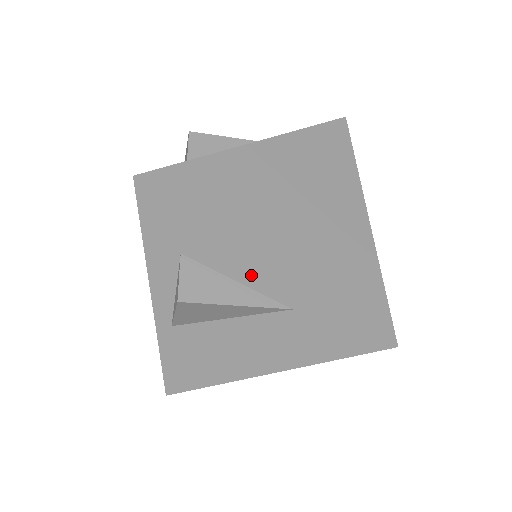
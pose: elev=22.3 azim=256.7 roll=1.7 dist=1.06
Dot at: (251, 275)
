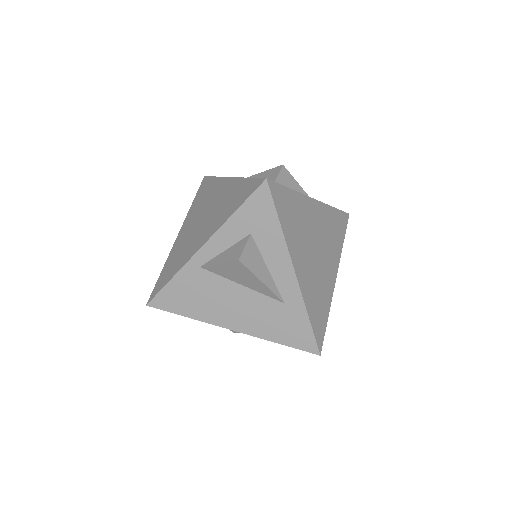
Dot at: (279, 271)
